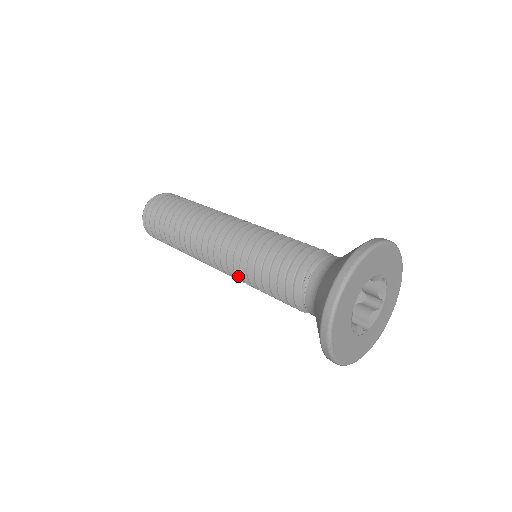
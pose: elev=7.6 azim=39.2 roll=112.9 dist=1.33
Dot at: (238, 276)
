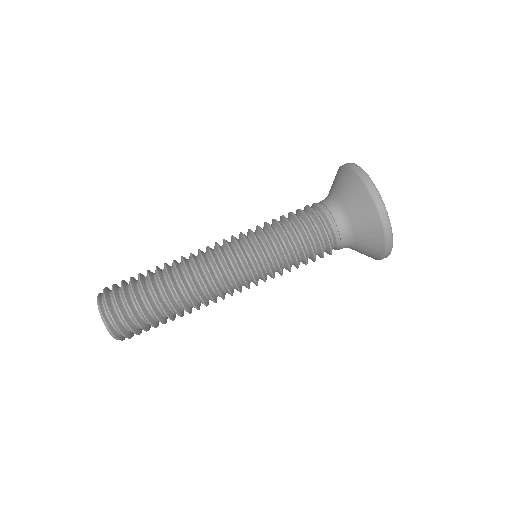
Dot at: occluded
